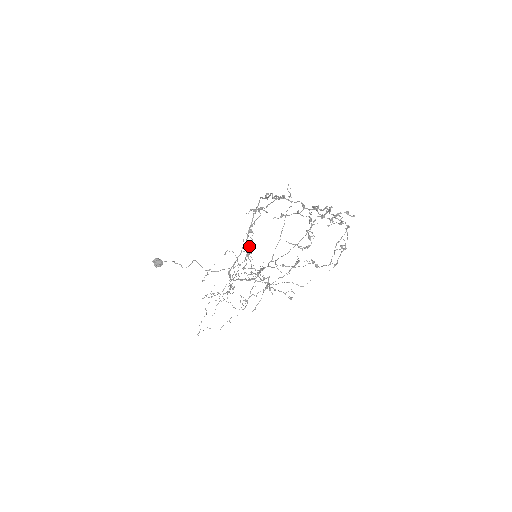
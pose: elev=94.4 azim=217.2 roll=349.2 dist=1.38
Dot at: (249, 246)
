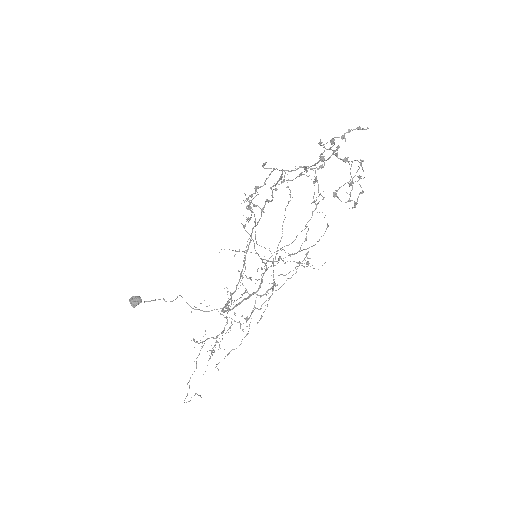
Dot at: (250, 200)
